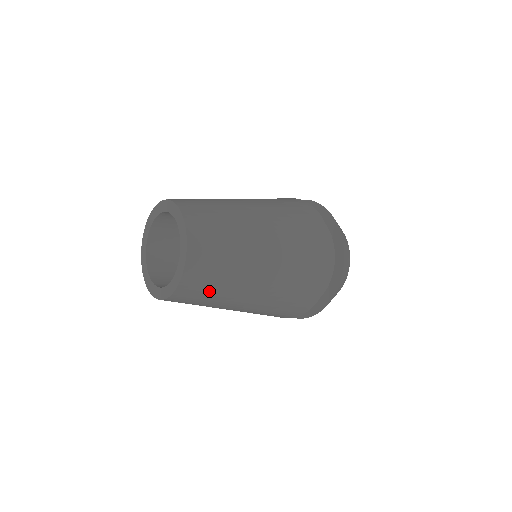
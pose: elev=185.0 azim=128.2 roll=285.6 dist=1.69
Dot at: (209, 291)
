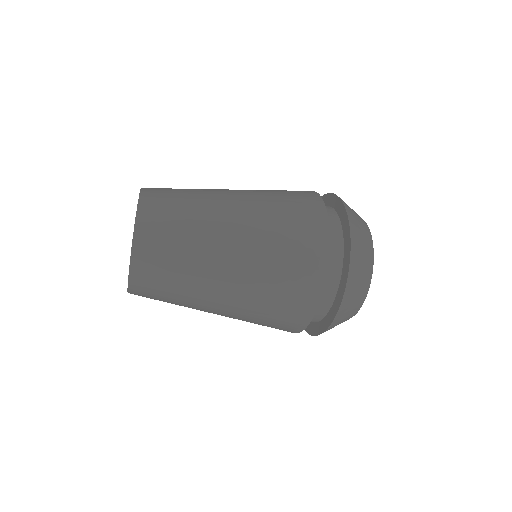
Dot at: (168, 280)
